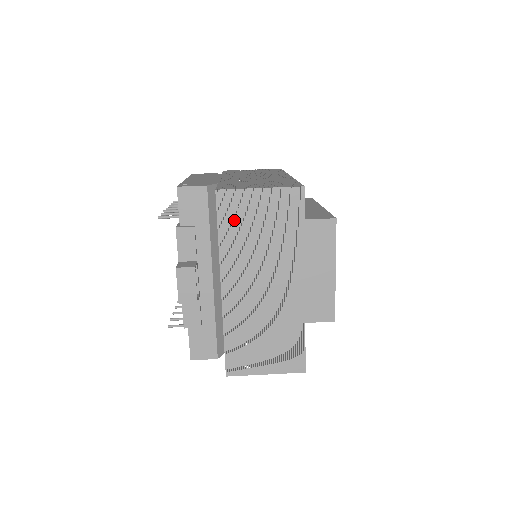
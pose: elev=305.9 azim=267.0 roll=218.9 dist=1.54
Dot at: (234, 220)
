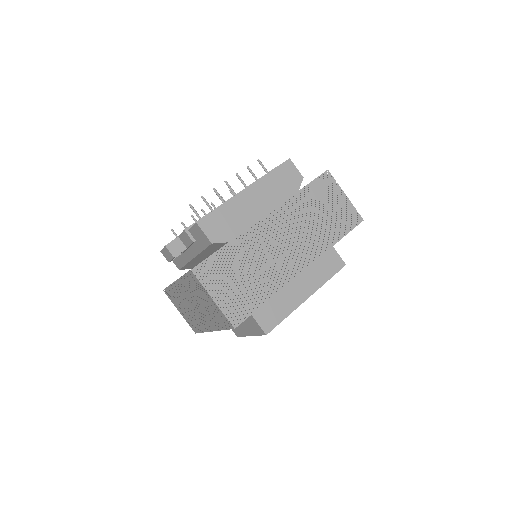
Dot at: (193, 285)
